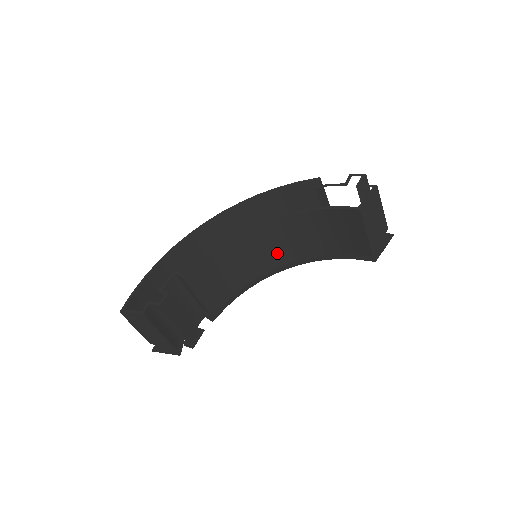
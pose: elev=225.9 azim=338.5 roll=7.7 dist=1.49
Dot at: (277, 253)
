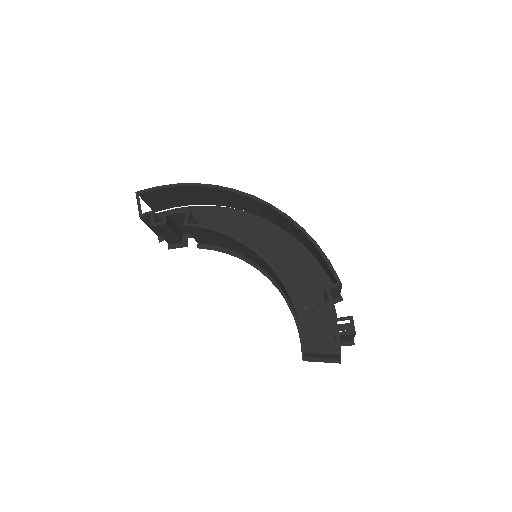
Dot at: (269, 272)
